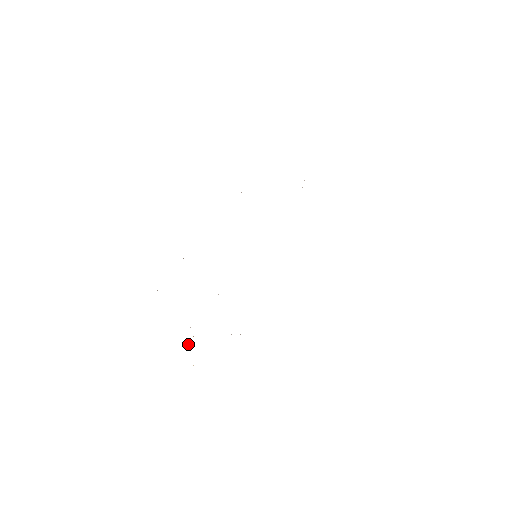
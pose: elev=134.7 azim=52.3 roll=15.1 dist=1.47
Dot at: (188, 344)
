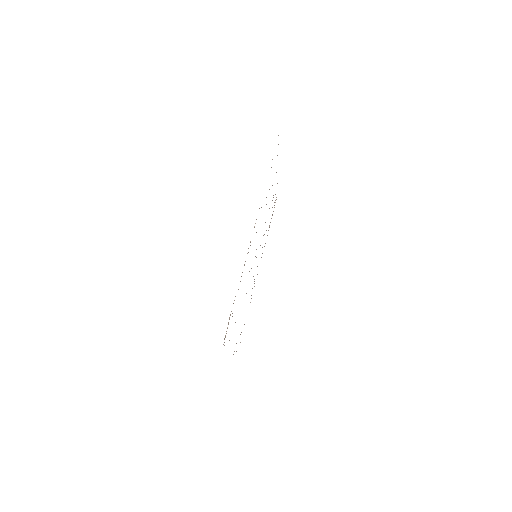
Dot at: occluded
